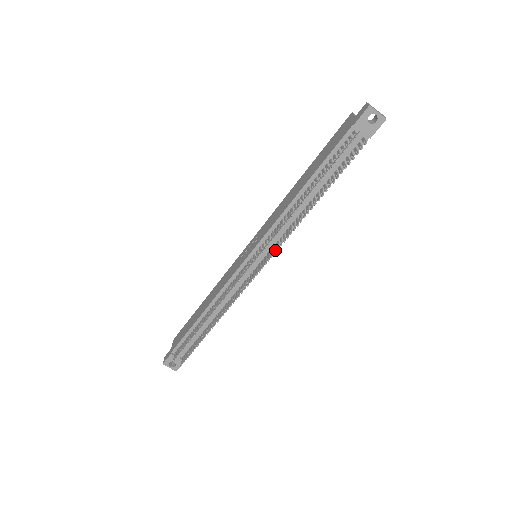
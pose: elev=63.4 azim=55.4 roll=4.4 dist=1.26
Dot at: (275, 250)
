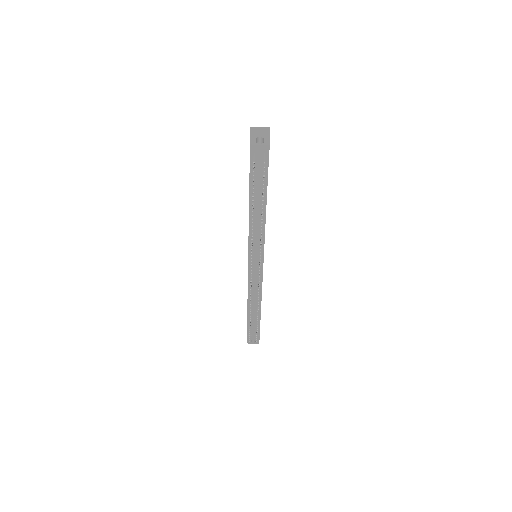
Dot at: (260, 253)
